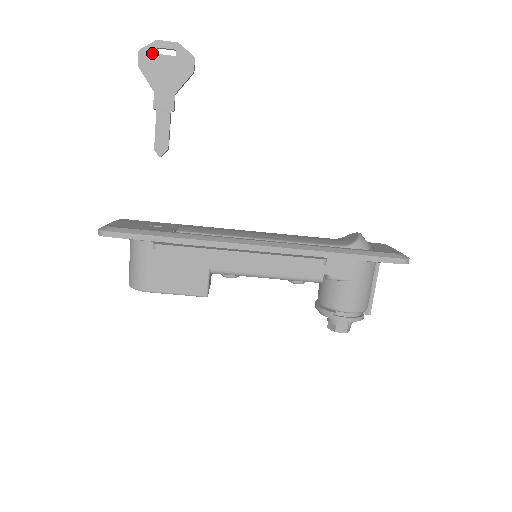
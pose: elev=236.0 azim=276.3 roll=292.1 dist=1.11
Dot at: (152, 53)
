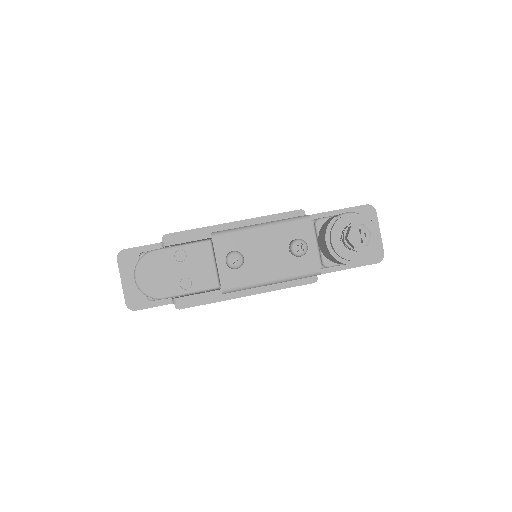
Dot at: occluded
